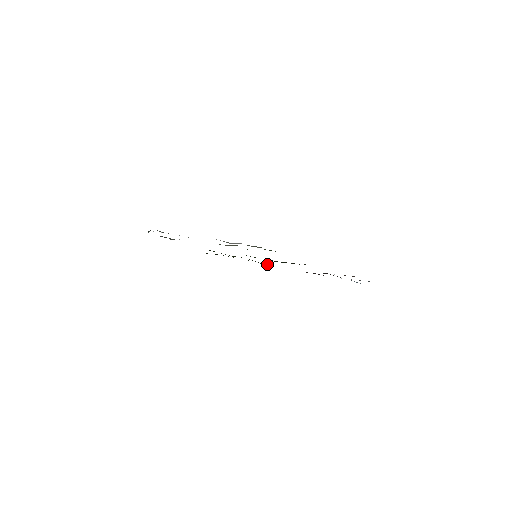
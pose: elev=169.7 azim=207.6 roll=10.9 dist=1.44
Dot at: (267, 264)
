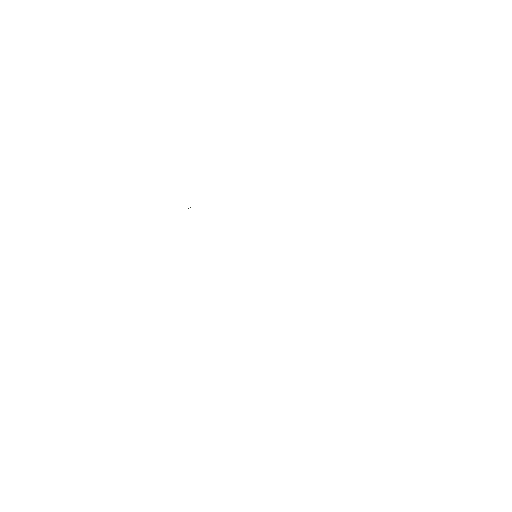
Dot at: occluded
